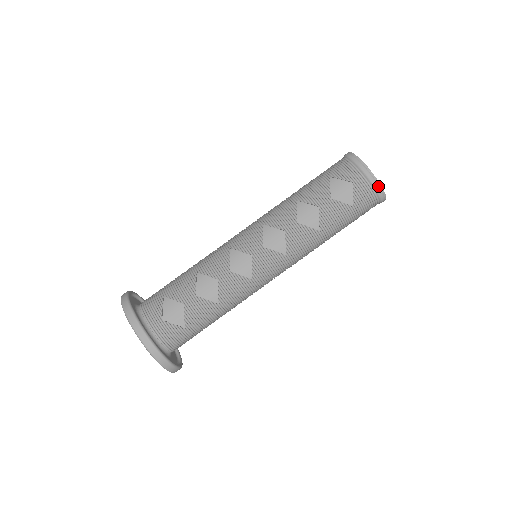
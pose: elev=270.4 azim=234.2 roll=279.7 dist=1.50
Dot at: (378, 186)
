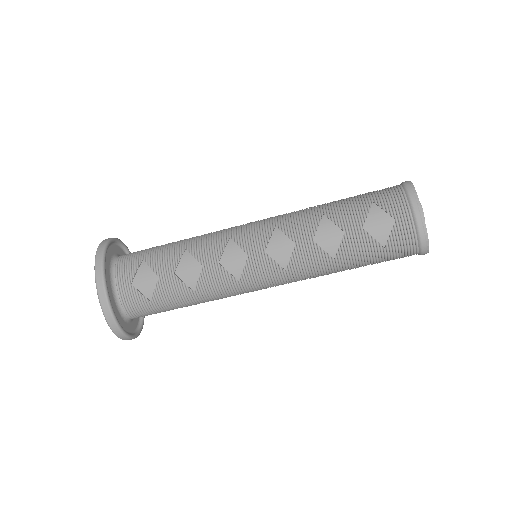
Dot at: (424, 236)
